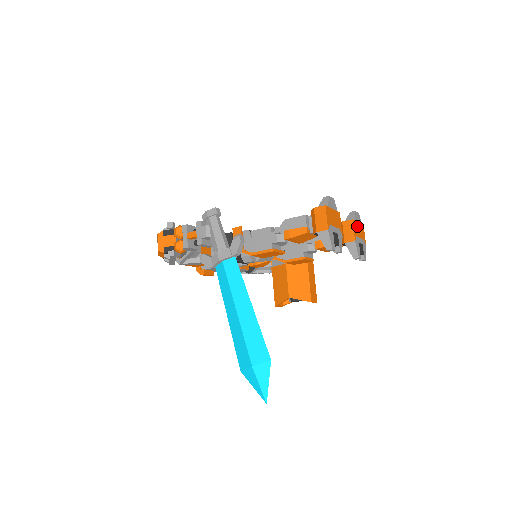
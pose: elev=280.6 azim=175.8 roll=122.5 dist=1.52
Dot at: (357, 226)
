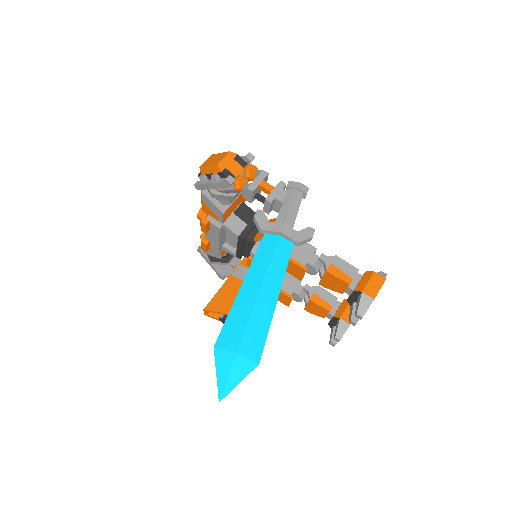
Dot at: occluded
